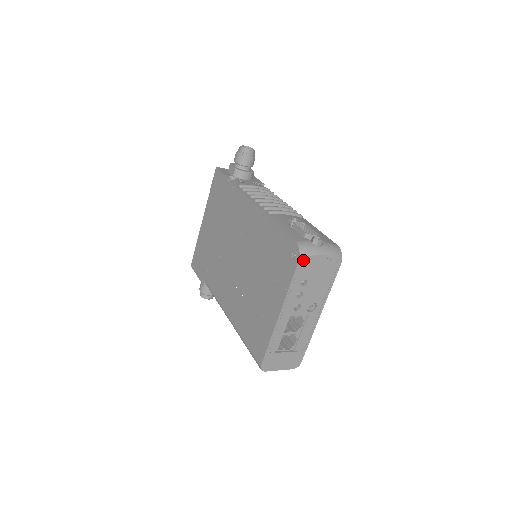
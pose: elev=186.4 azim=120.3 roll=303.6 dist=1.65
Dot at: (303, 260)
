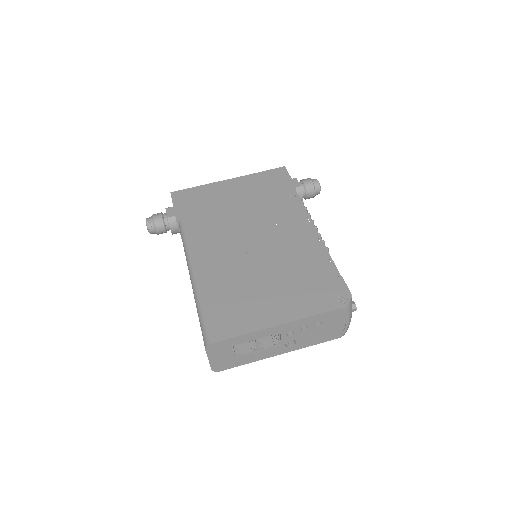
Dot at: (344, 310)
